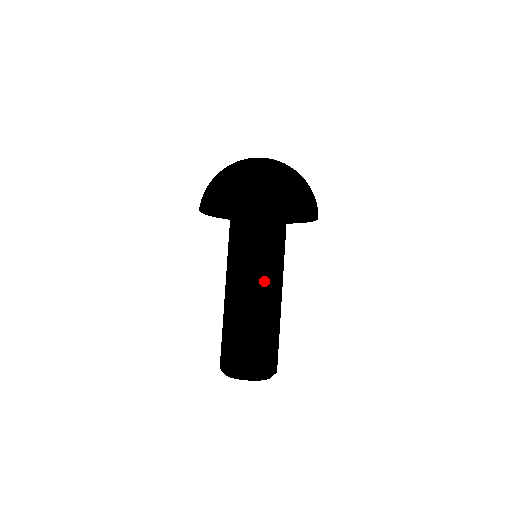
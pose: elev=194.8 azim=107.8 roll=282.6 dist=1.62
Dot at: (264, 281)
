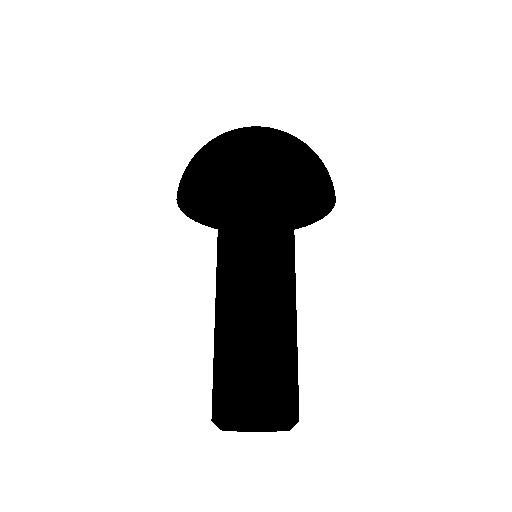
Dot at: (259, 277)
